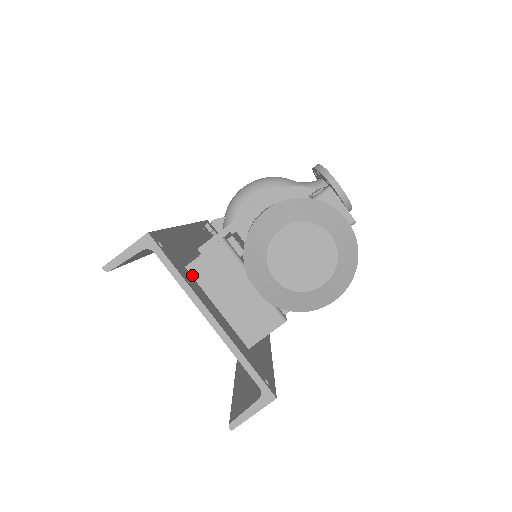
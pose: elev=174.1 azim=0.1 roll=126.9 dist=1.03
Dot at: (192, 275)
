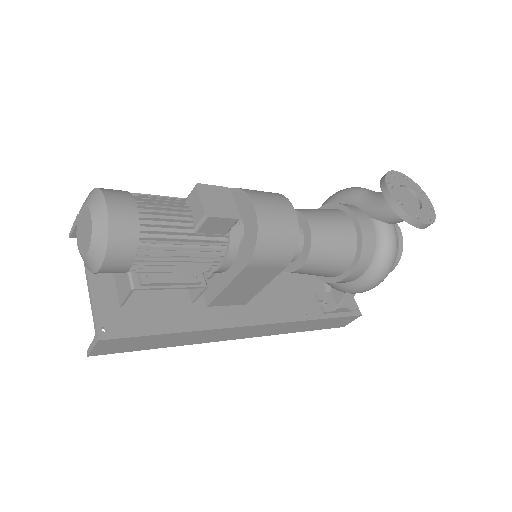
Dot at: occluded
